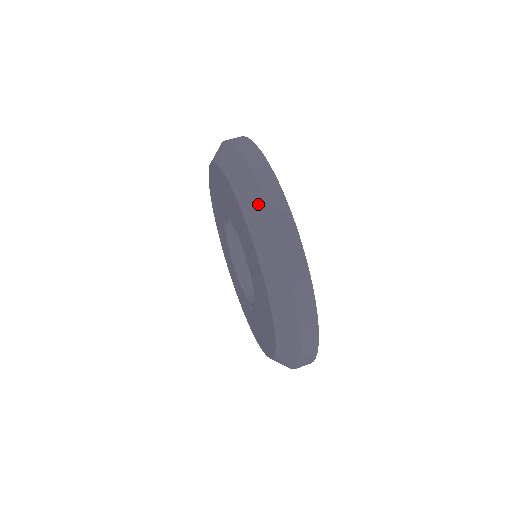
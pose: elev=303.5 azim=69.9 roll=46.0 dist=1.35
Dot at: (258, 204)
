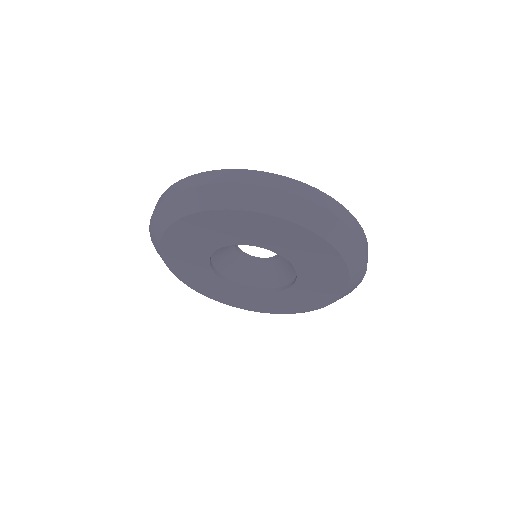
Dot at: (193, 194)
